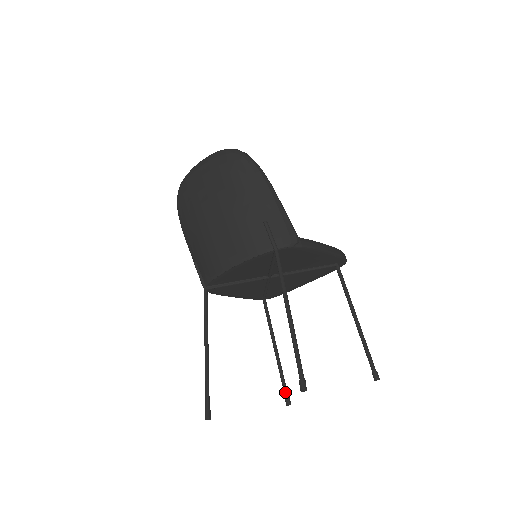
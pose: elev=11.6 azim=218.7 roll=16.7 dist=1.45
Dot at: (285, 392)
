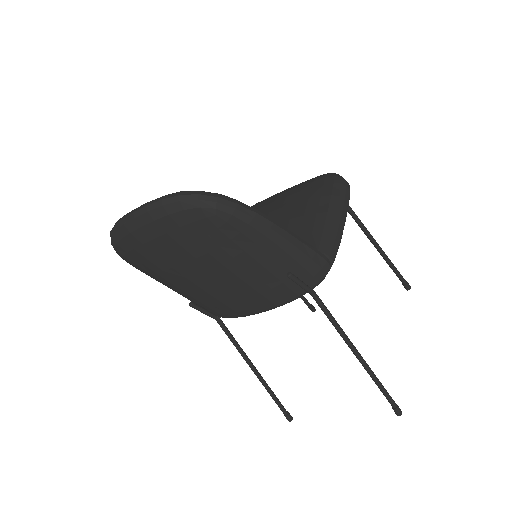
Dot at: (307, 304)
